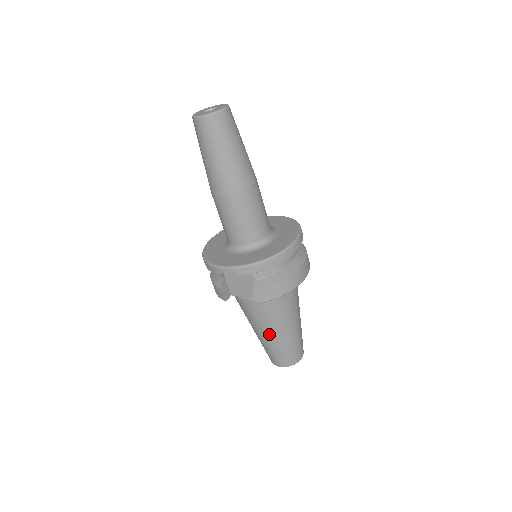
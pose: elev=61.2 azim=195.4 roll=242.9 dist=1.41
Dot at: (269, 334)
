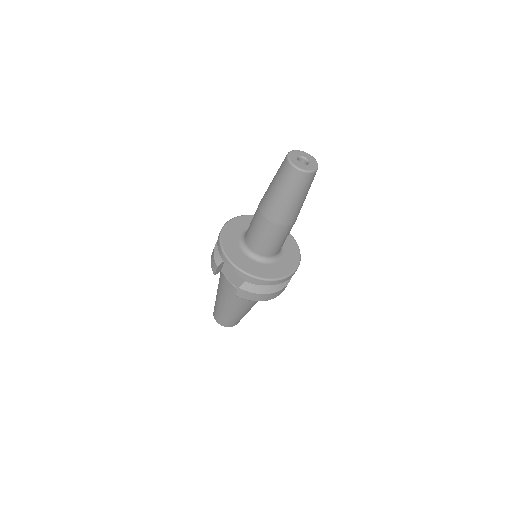
Dot at: (227, 306)
